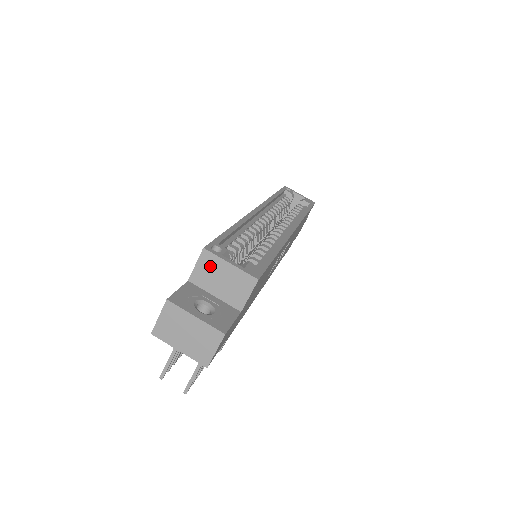
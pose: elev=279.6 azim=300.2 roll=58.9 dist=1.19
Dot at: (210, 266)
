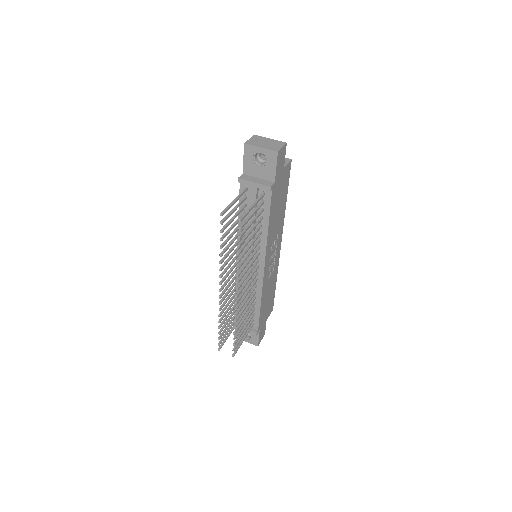
Dot at: occluded
